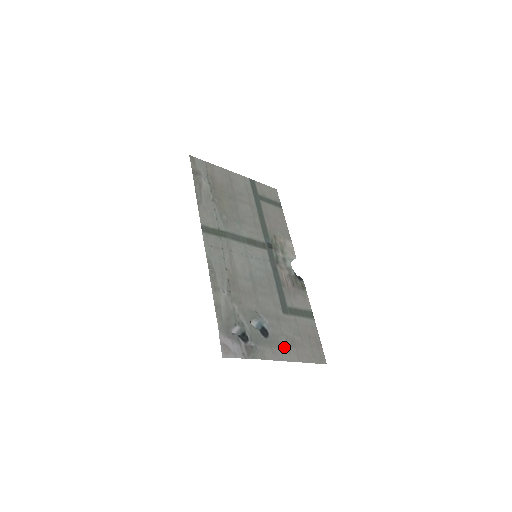
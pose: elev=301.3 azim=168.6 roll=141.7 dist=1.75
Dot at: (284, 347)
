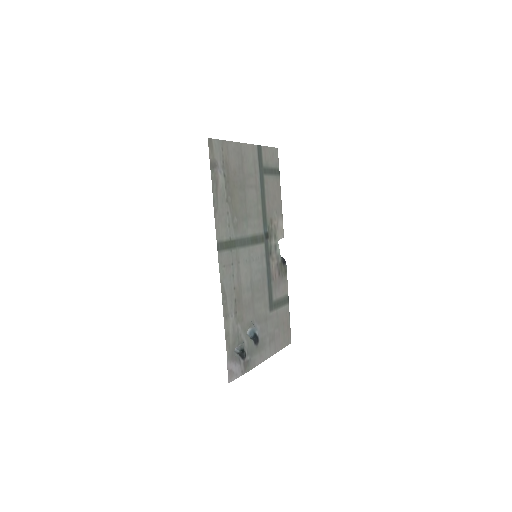
Dot at: (267, 346)
